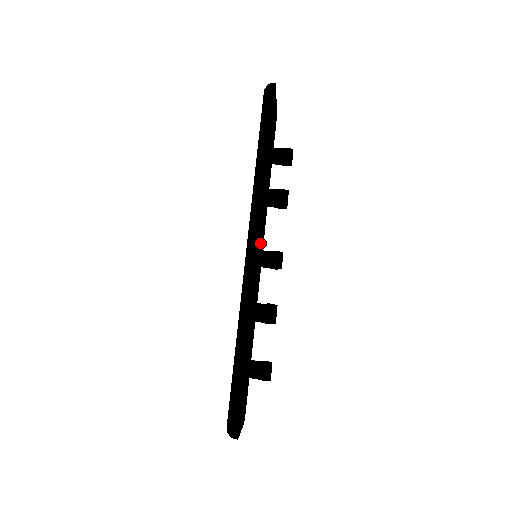
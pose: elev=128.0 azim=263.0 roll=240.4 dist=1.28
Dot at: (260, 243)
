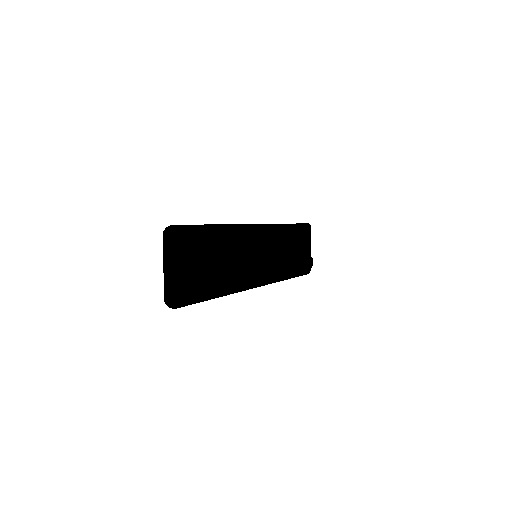
Dot at: (264, 281)
